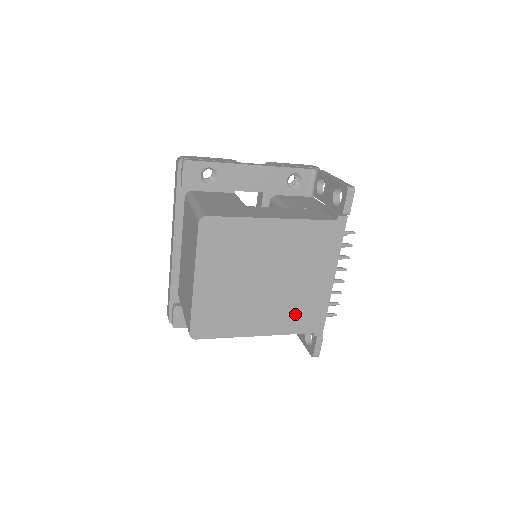
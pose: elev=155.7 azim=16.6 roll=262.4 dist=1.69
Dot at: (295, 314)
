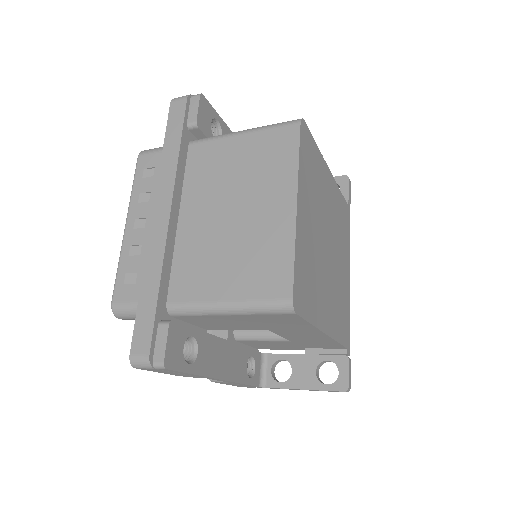
Dot at: (340, 311)
